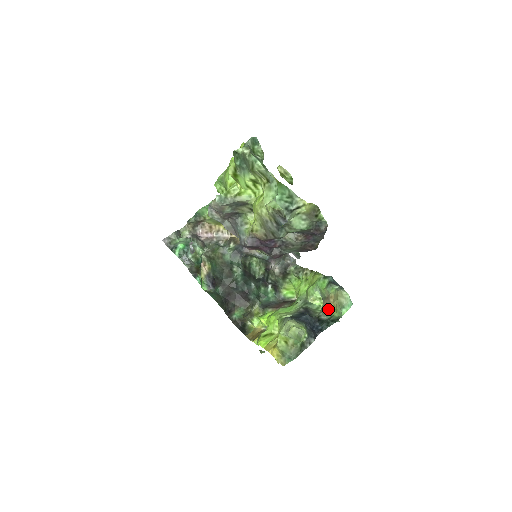
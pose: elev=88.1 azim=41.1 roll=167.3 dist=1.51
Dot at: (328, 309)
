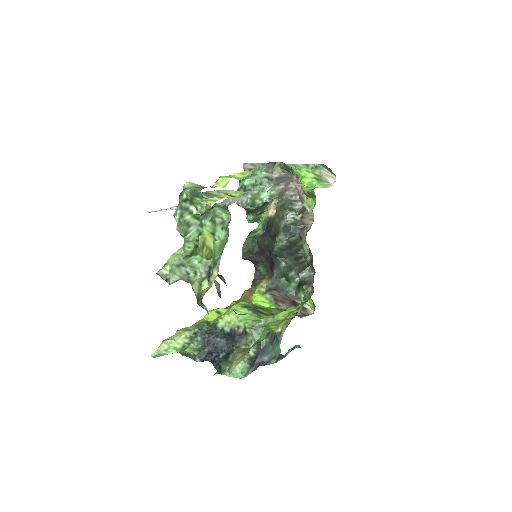
Dot at: (236, 356)
